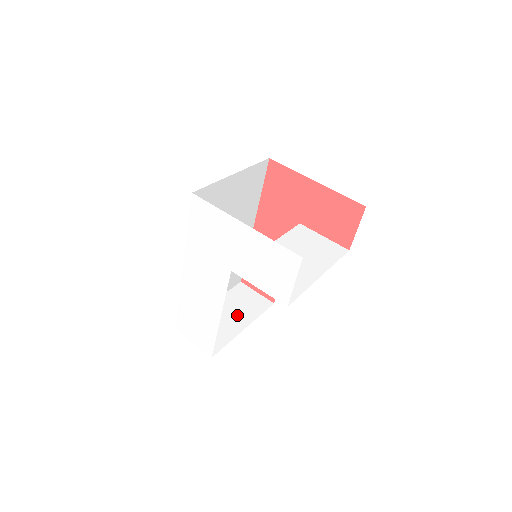
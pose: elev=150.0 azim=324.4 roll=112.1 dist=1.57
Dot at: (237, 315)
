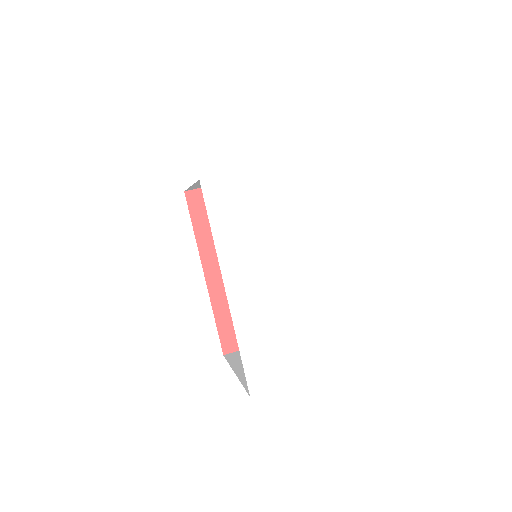
Dot at: occluded
